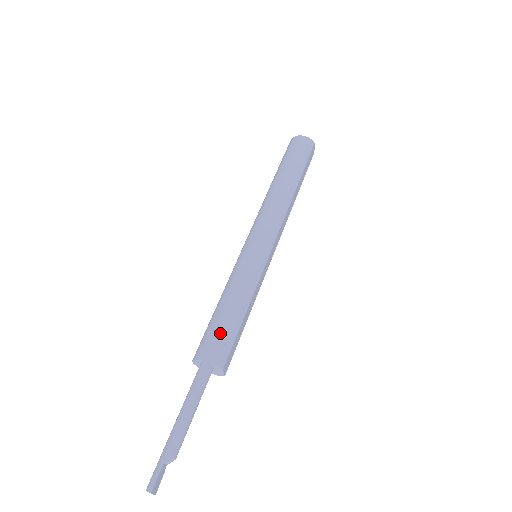
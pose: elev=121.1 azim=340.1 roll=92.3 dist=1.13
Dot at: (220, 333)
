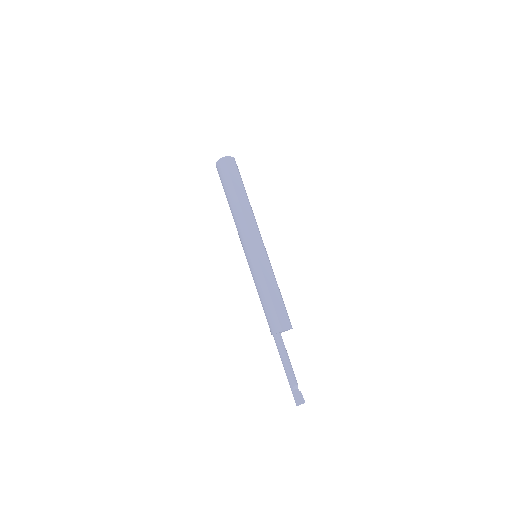
Dot at: (267, 316)
